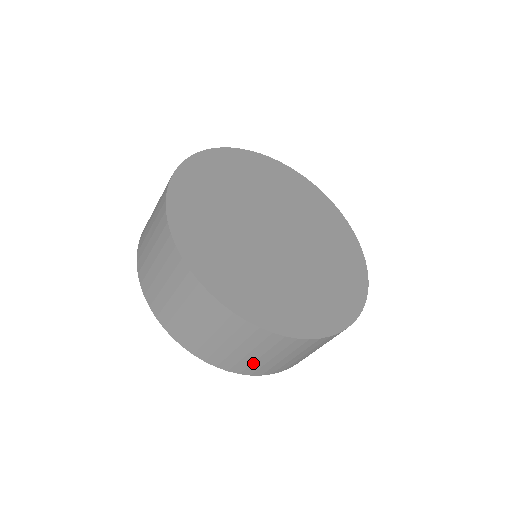
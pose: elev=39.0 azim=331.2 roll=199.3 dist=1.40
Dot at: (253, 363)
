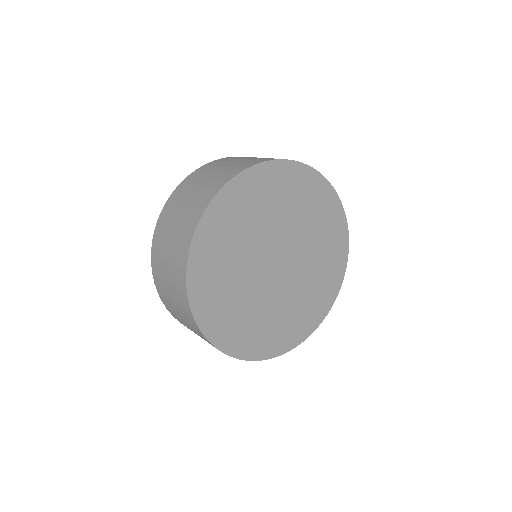
Dot at: occluded
